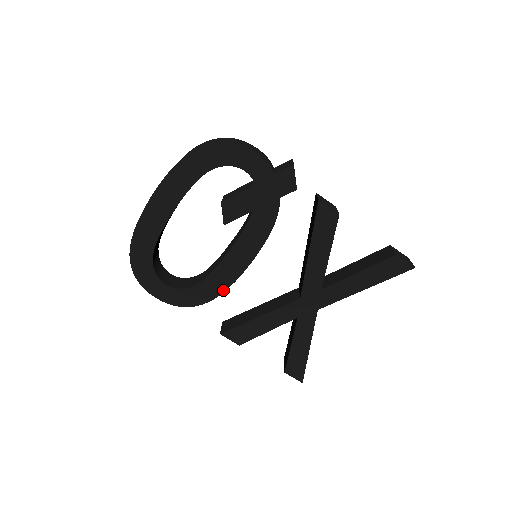
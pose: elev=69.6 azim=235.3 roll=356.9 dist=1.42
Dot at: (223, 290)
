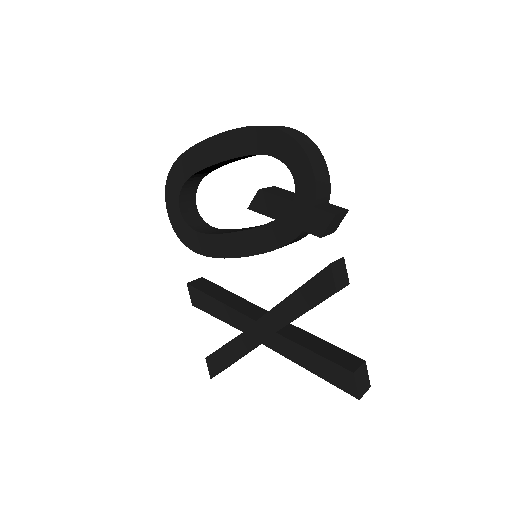
Dot at: (211, 255)
